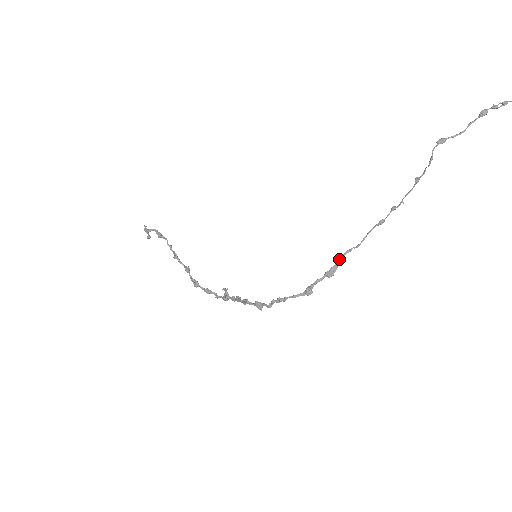
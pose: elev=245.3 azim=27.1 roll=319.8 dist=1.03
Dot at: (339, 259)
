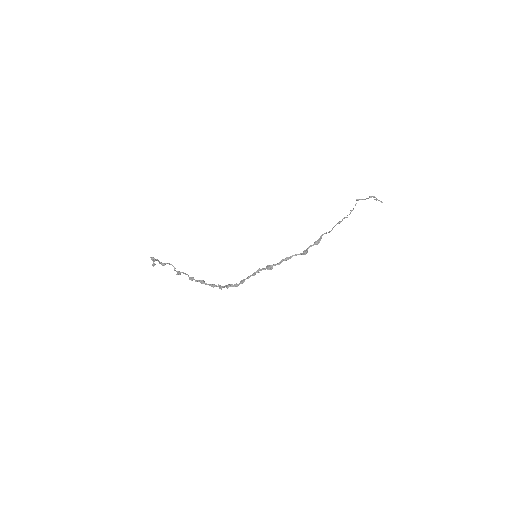
Dot at: (322, 235)
